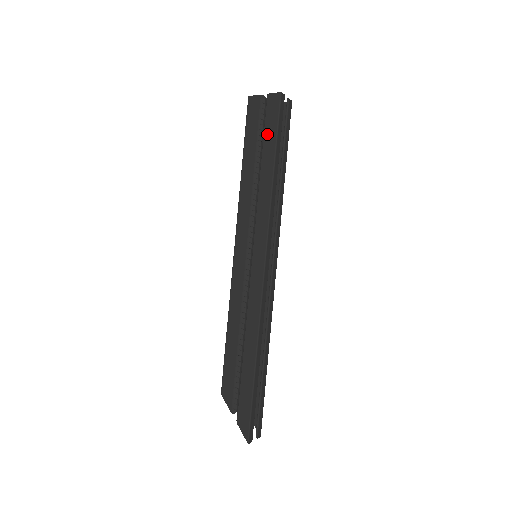
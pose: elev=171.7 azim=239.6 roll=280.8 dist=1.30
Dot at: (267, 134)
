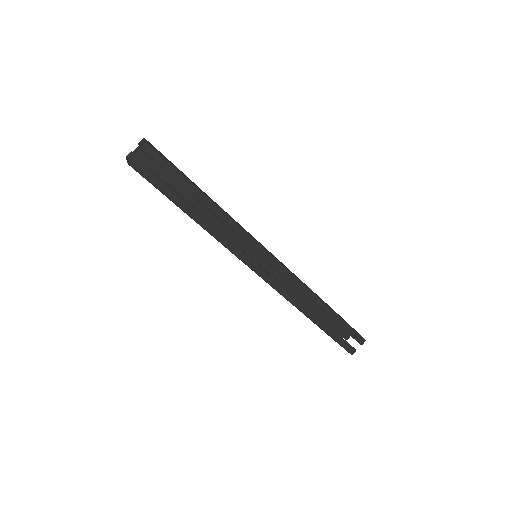
Dot at: occluded
